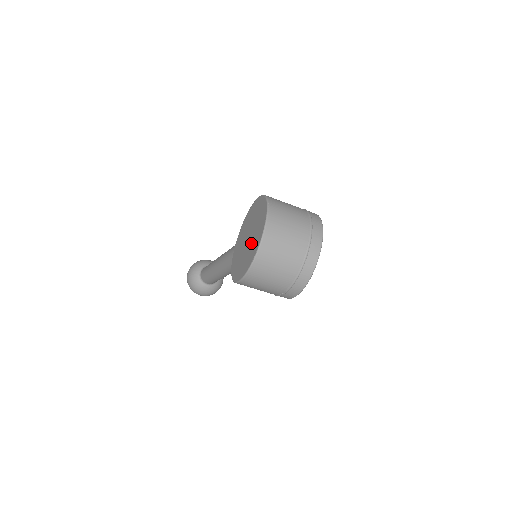
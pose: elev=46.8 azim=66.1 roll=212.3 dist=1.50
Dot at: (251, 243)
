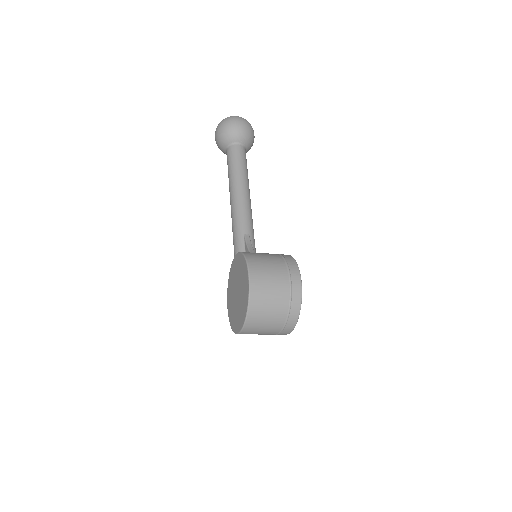
Dot at: (235, 310)
